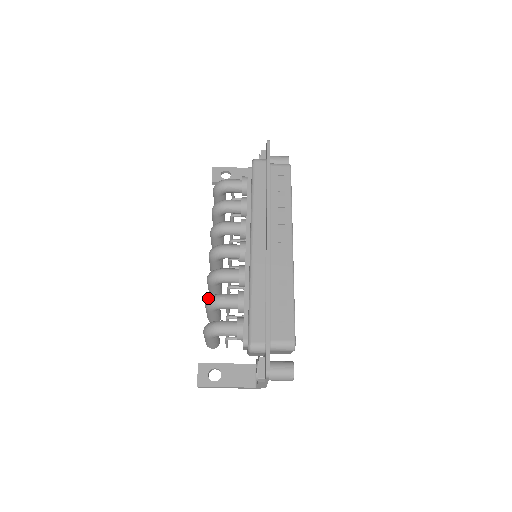
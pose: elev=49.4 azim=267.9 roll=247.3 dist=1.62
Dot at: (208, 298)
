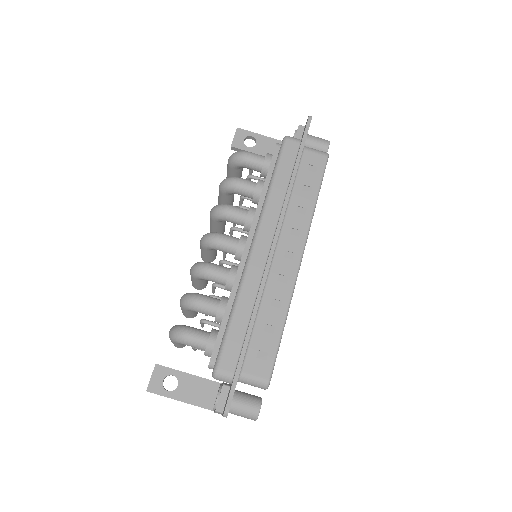
Dot at: (185, 294)
